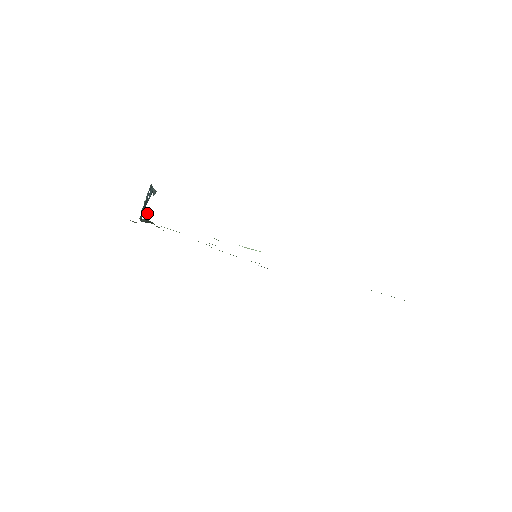
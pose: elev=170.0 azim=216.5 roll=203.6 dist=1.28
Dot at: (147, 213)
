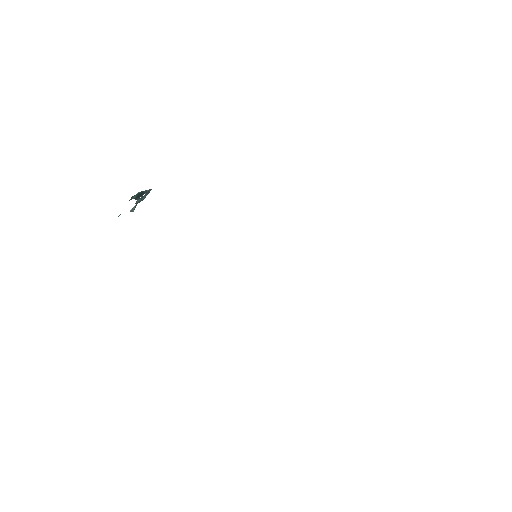
Dot at: occluded
